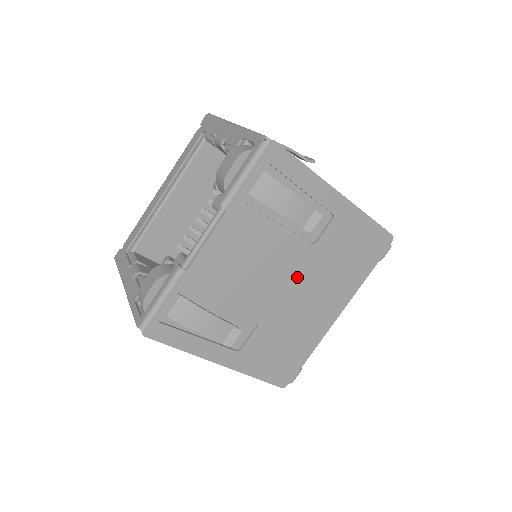
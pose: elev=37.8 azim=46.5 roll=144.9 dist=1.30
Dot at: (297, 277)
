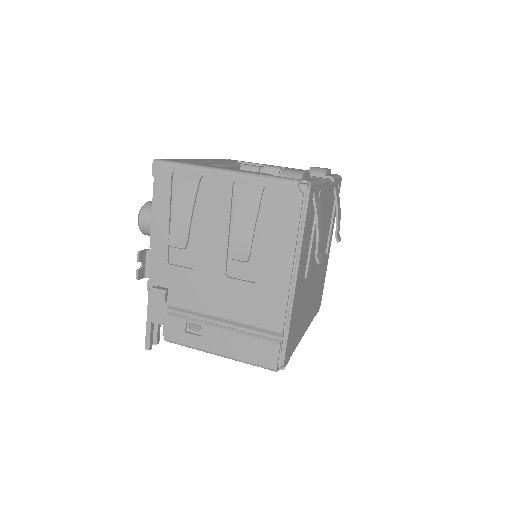
Dot at: (316, 270)
